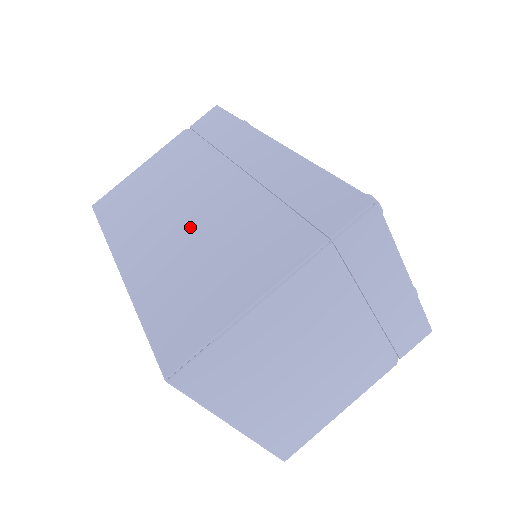
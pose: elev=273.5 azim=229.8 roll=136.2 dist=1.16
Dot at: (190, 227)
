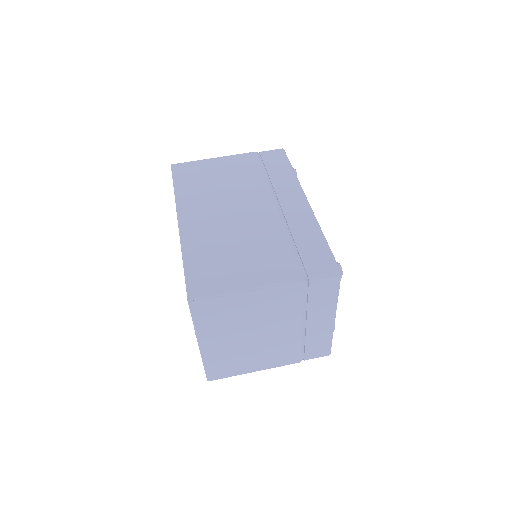
Dot at: (234, 223)
